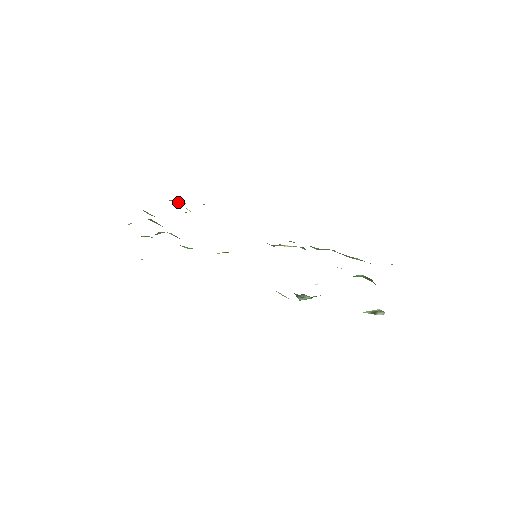
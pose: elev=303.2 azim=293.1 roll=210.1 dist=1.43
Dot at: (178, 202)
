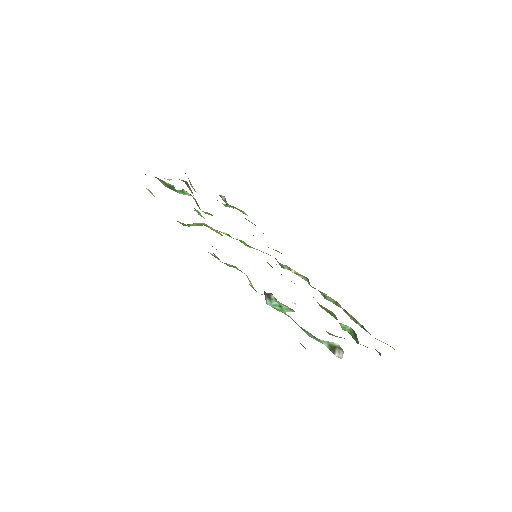
Dot at: occluded
